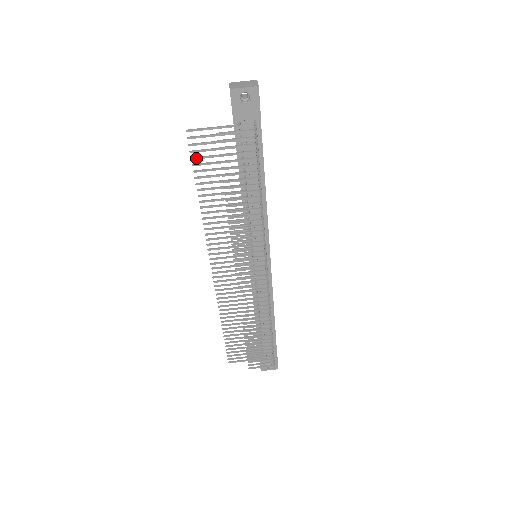
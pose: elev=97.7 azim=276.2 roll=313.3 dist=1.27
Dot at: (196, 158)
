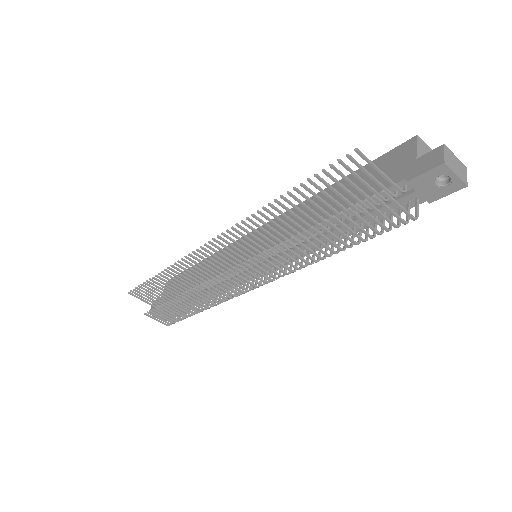
Dot at: (328, 174)
